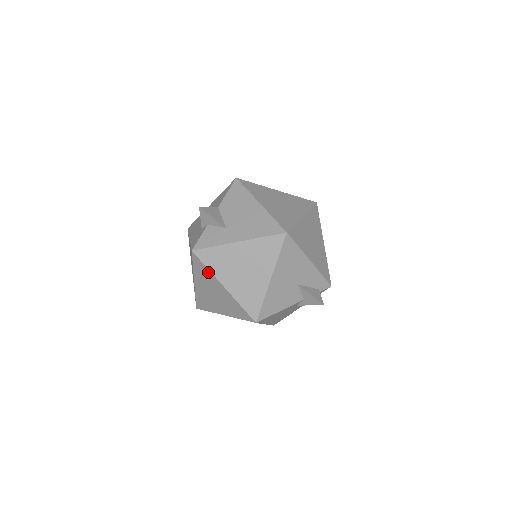
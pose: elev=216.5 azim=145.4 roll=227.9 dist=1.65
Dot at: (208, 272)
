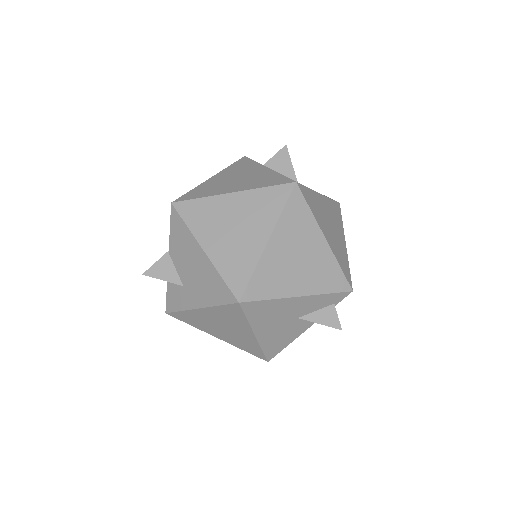
Dot at: occluded
